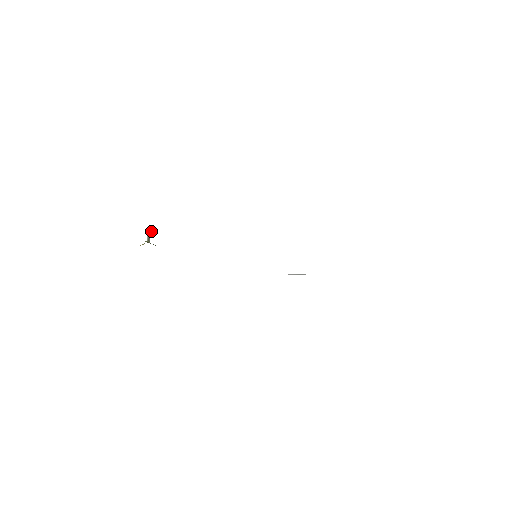
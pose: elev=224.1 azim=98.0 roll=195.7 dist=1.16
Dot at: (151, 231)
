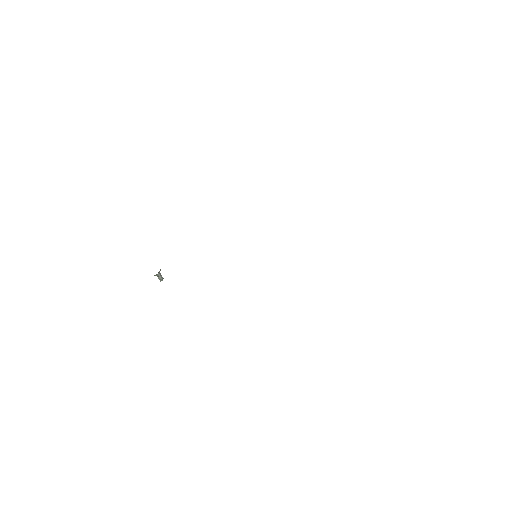
Dot at: (162, 277)
